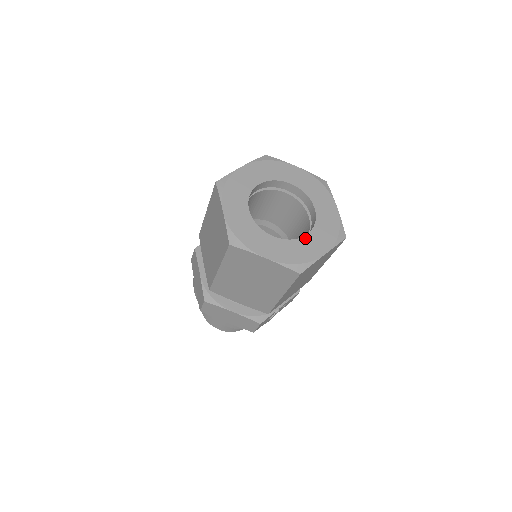
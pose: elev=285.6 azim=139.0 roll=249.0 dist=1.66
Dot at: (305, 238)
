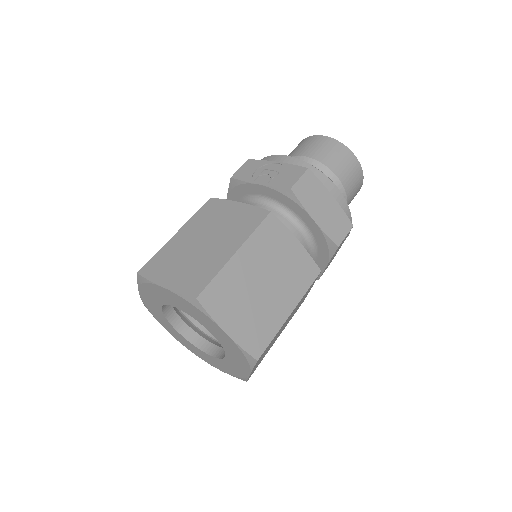
Dot at: (205, 353)
